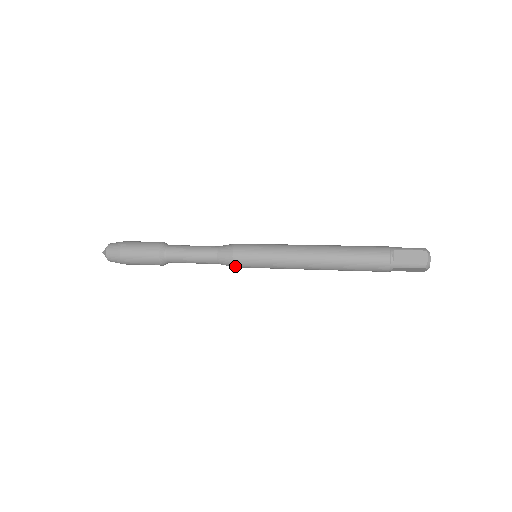
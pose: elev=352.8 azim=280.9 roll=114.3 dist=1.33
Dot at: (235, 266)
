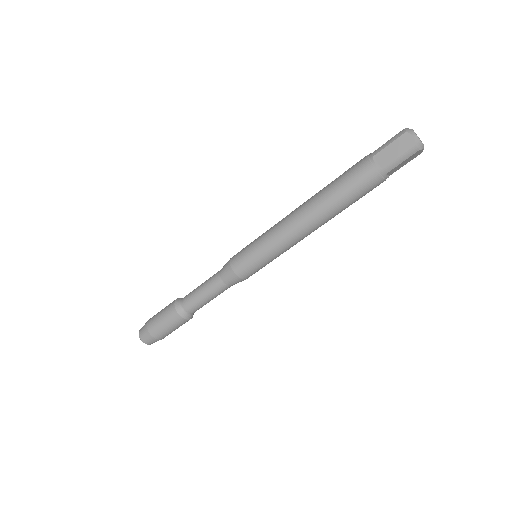
Dot at: (232, 267)
